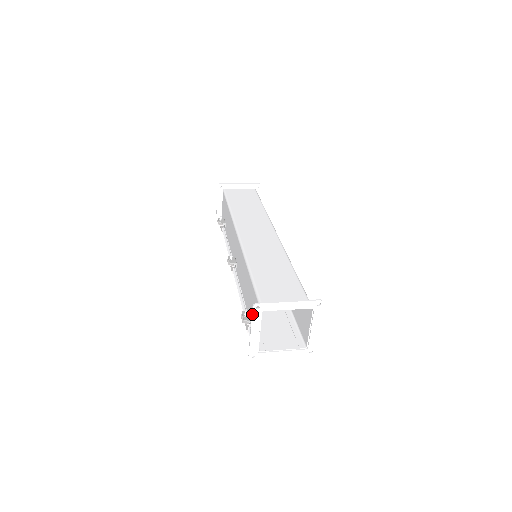
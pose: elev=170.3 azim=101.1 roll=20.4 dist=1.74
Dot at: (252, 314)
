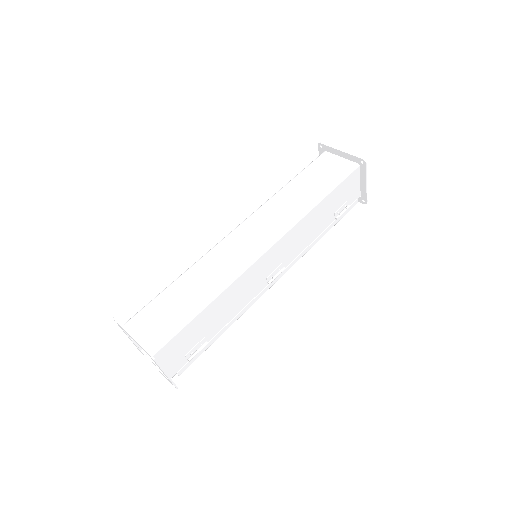
Dot at: occluded
